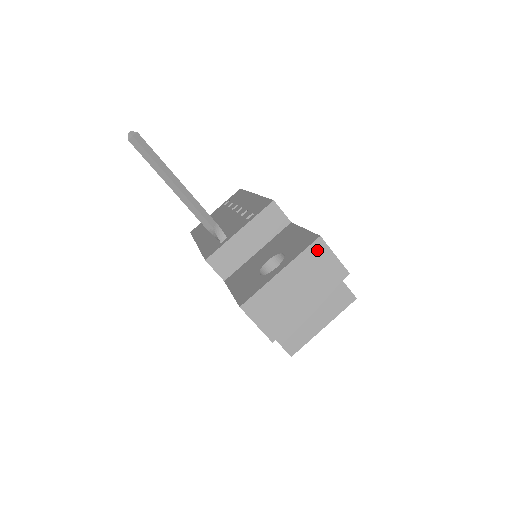
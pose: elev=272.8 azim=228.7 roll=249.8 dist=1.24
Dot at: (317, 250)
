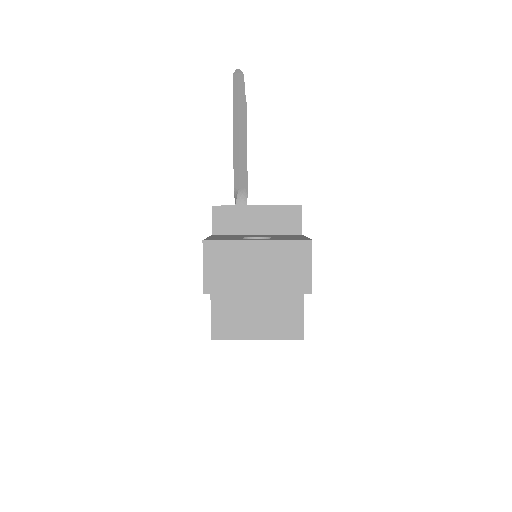
Dot at: (300, 249)
